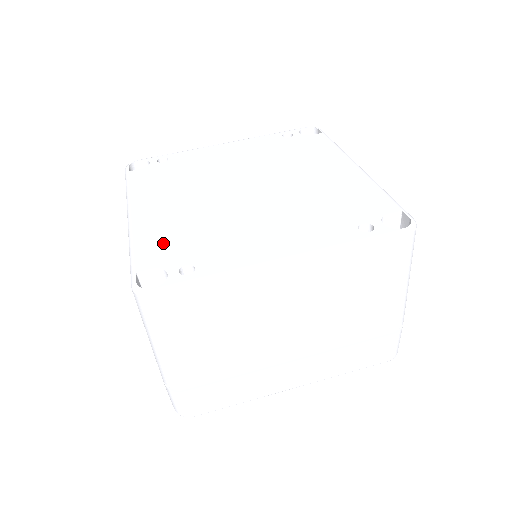
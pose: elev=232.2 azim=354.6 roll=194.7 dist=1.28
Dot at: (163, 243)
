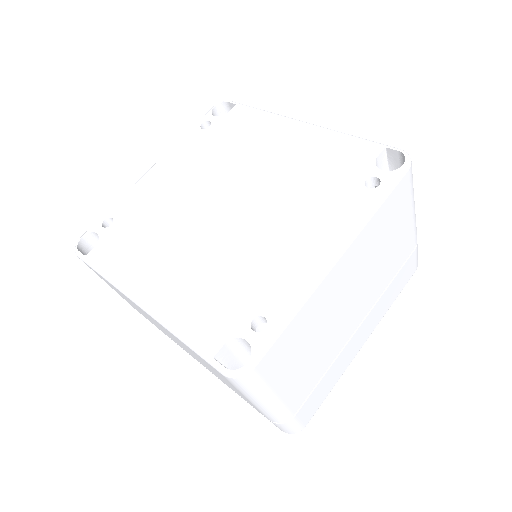
Dot at: (207, 311)
